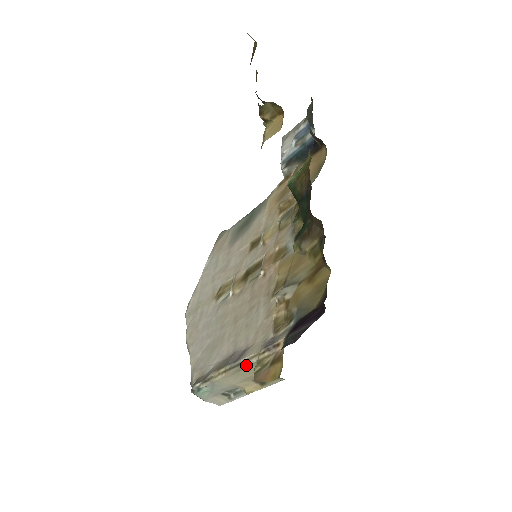
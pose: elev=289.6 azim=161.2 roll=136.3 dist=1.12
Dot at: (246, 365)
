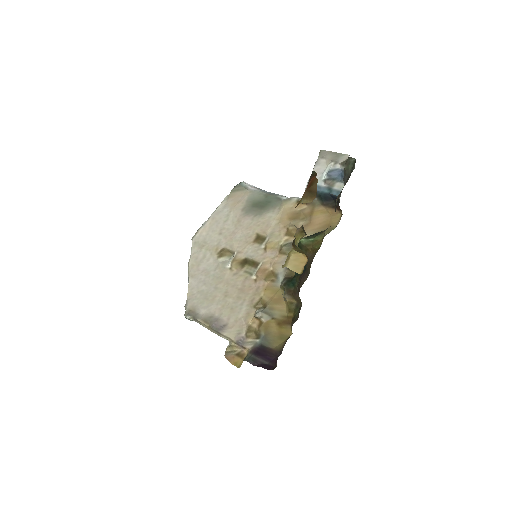
Dot at: (223, 337)
